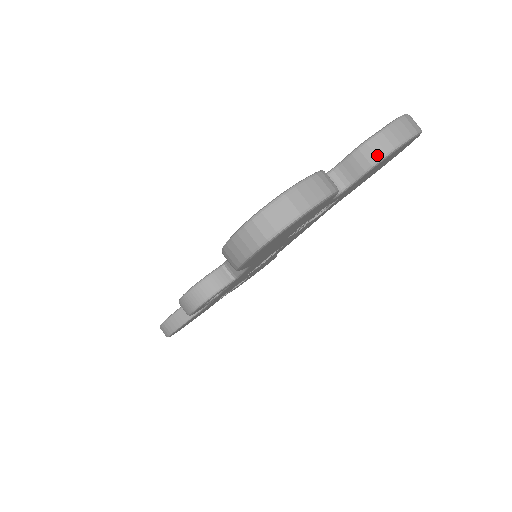
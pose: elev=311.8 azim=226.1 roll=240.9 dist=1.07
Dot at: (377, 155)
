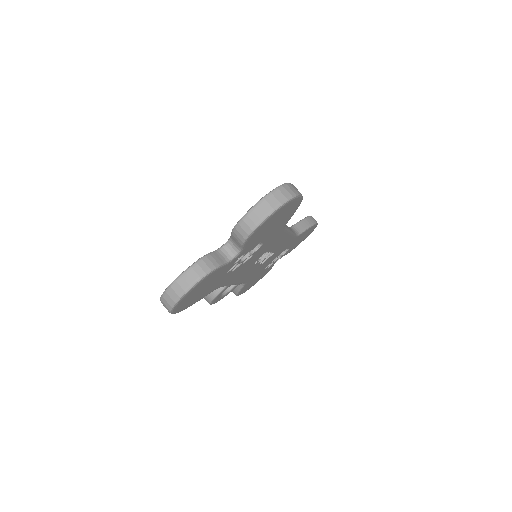
Dot at: (243, 236)
